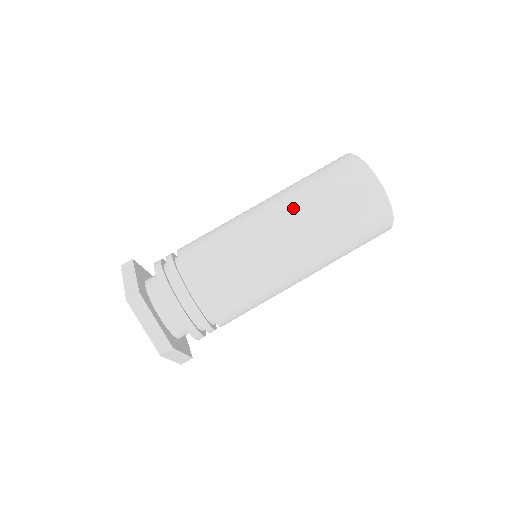
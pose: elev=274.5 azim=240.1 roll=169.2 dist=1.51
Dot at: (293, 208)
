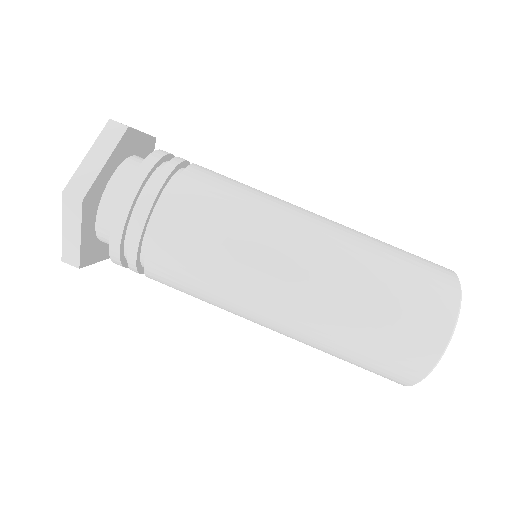
Dot at: (347, 233)
